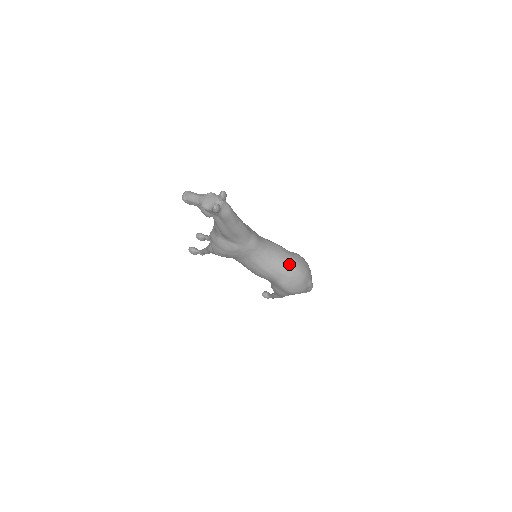
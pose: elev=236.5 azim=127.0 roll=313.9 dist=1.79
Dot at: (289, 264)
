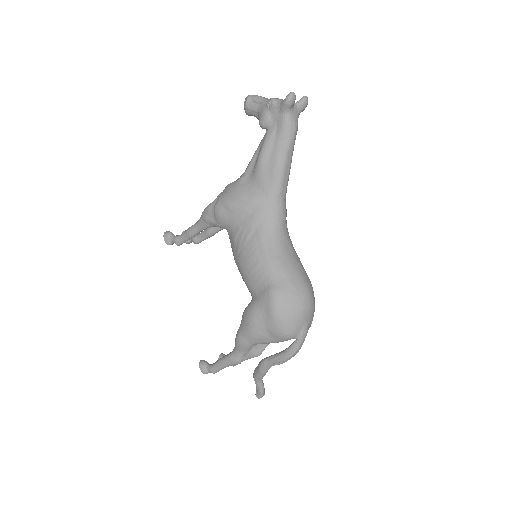
Dot at: (301, 273)
